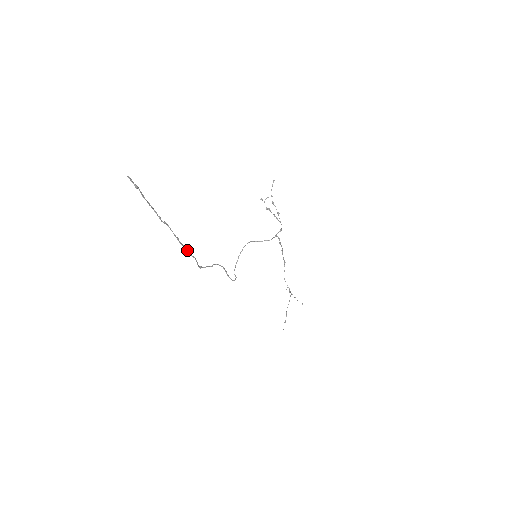
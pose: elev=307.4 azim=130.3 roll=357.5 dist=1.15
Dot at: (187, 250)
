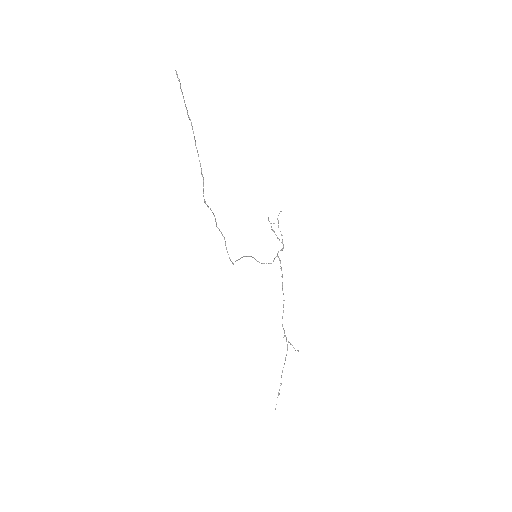
Dot at: (199, 161)
